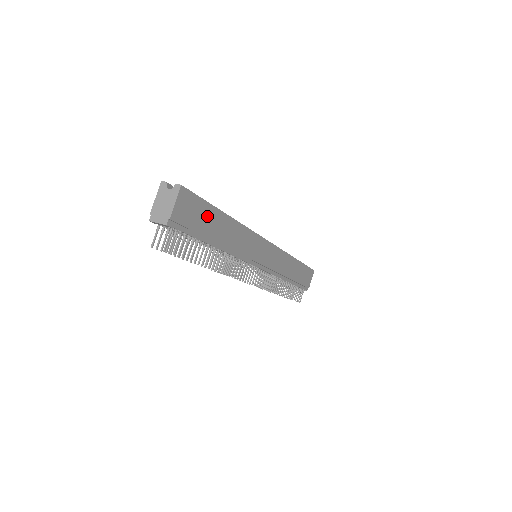
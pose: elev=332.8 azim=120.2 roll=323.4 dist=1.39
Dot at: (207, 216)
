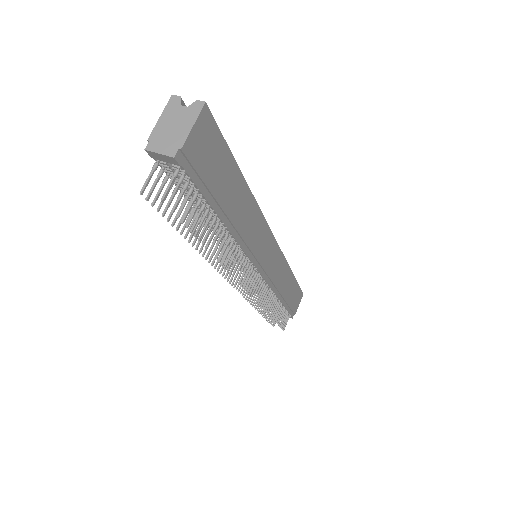
Dot at: (224, 170)
